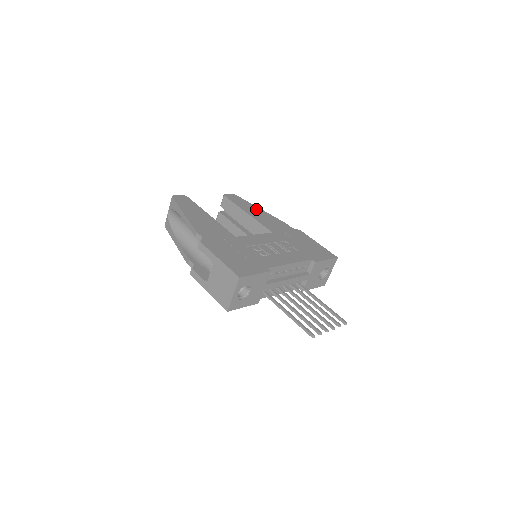
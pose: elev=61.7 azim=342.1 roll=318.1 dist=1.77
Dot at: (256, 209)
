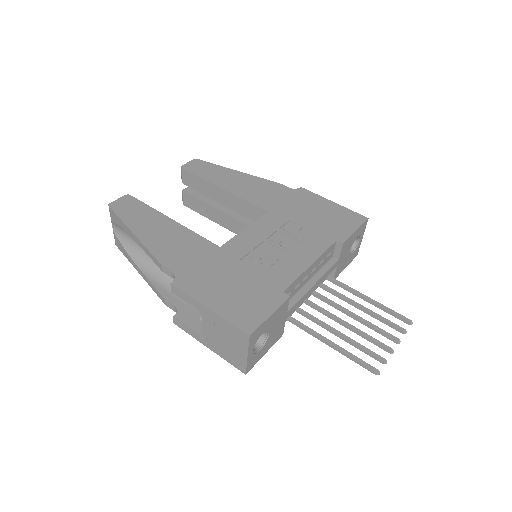
Dot at: (232, 175)
